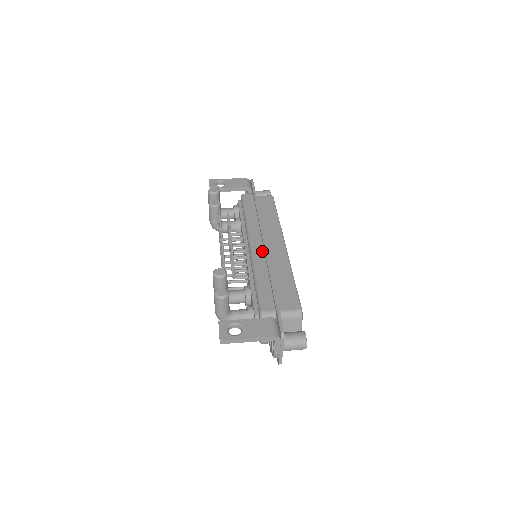
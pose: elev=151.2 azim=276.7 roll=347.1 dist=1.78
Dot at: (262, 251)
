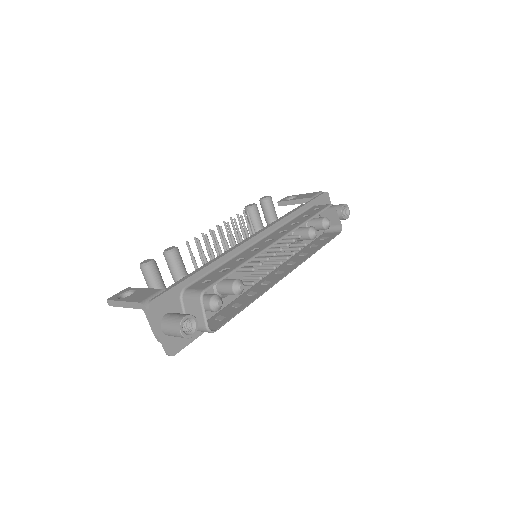
Dot at: occluded
